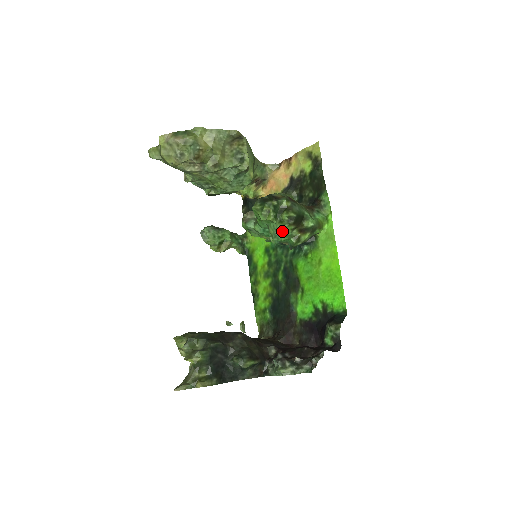
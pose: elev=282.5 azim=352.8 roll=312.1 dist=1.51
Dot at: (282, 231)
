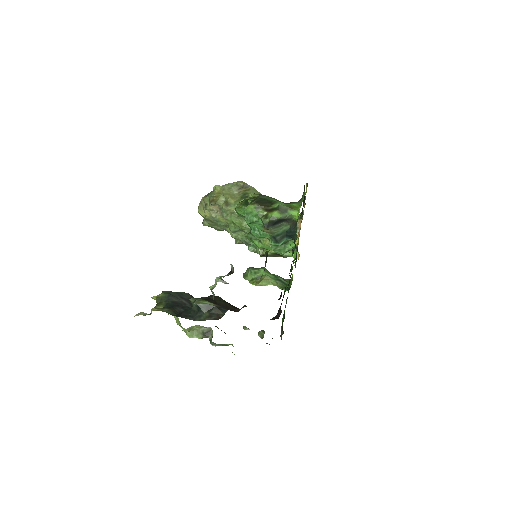
Dot at: (249, 212)
